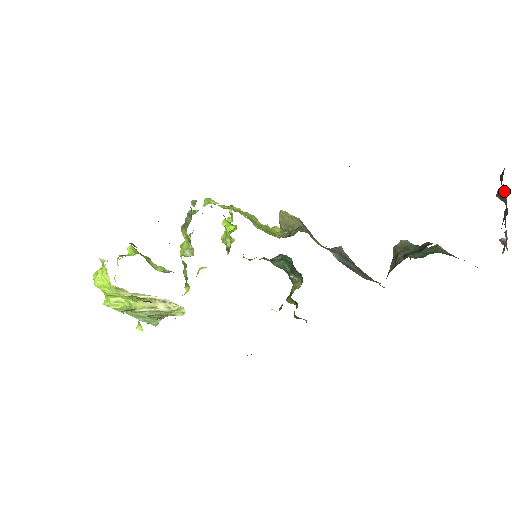
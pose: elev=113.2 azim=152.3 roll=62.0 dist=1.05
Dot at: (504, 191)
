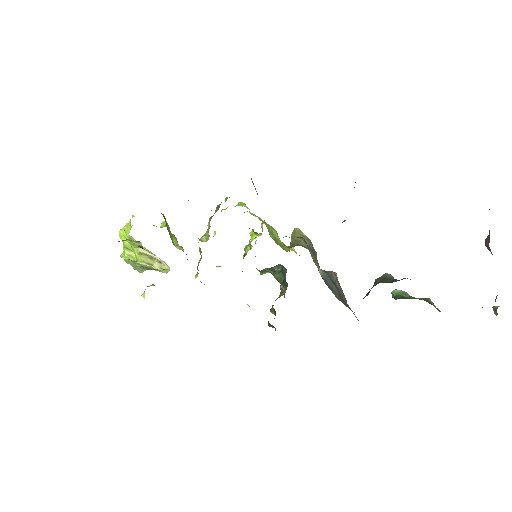
Dot at: (489, 236)
